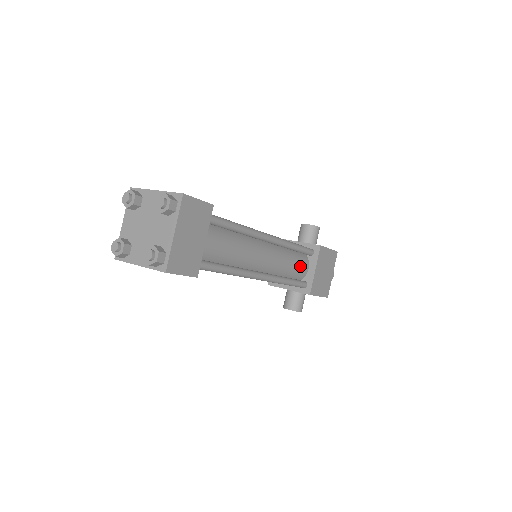
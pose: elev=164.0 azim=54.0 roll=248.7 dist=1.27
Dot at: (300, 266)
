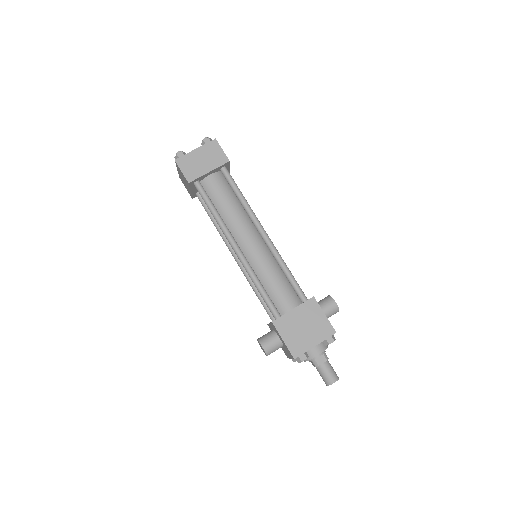
Dot at: (283, 294)
